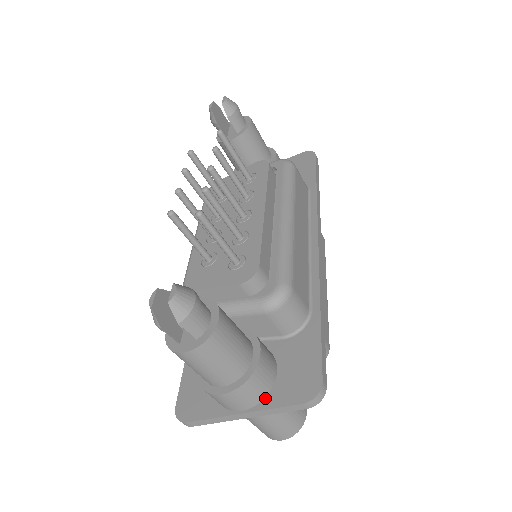
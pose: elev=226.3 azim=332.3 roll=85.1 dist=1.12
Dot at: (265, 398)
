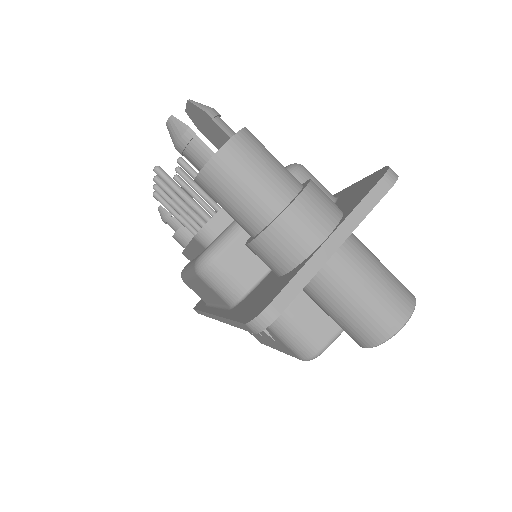
Dot at: (342, 216)
